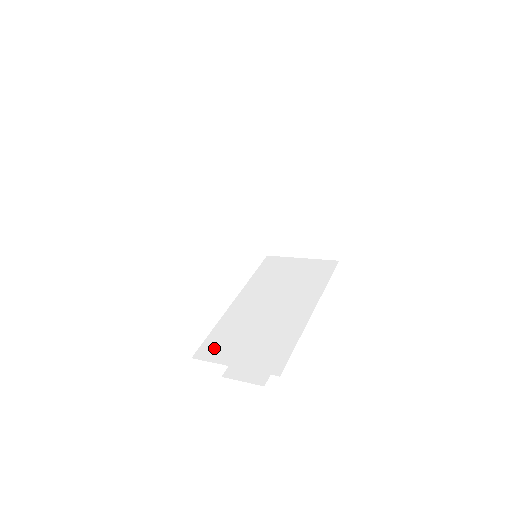
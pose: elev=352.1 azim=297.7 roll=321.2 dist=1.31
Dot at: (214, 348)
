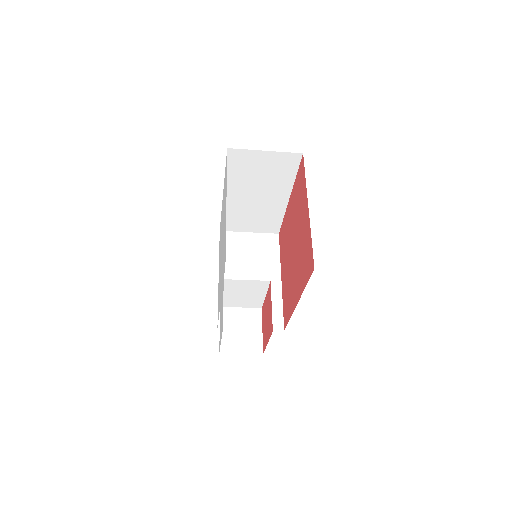
Dot at: occluded
